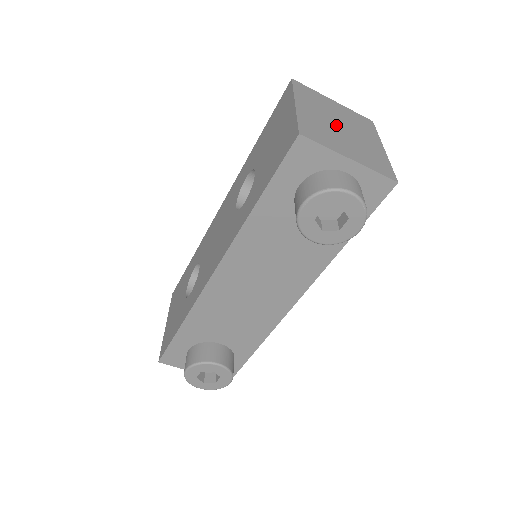
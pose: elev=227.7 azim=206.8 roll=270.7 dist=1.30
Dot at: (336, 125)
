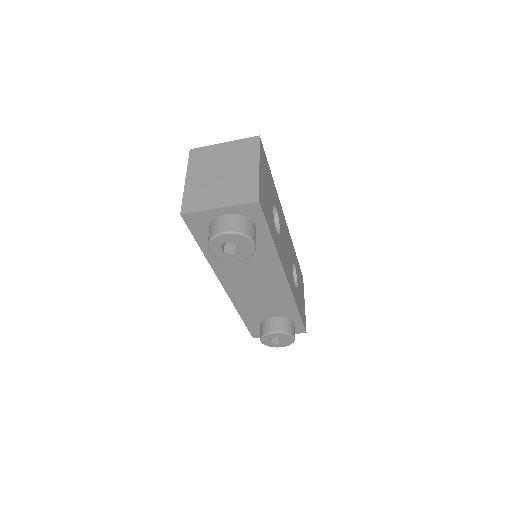
Dot at: (217, 176)
